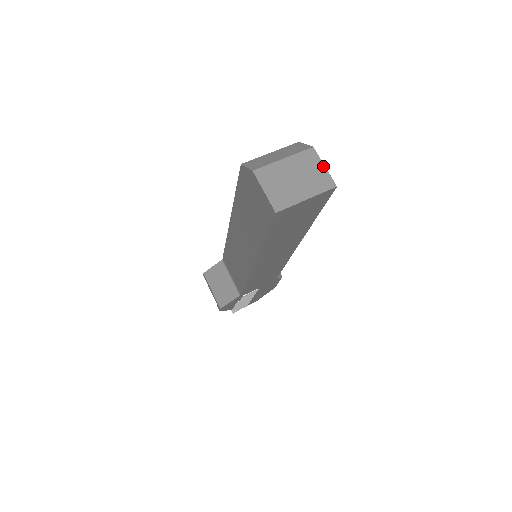
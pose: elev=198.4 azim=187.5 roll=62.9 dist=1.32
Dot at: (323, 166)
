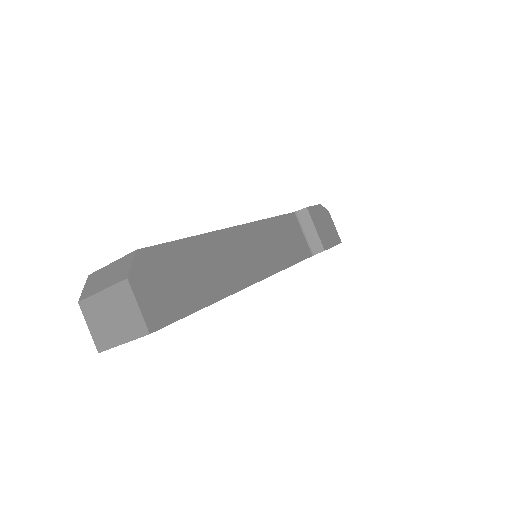
Dot at: (136, 305)
